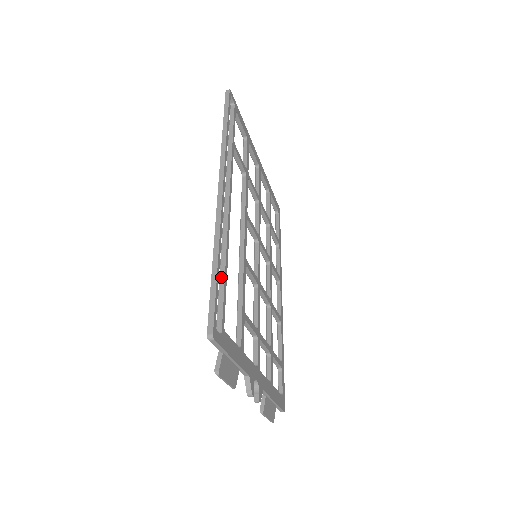
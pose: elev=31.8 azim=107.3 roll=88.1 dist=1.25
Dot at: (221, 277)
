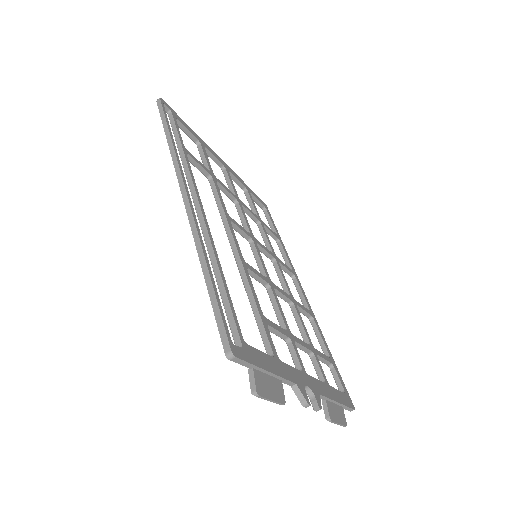
Dot at: (220, 287)
